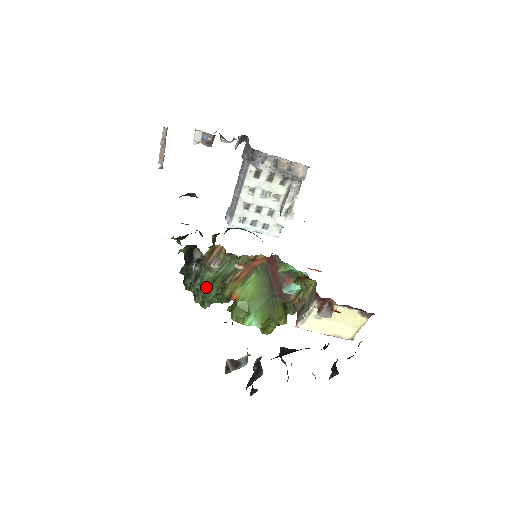
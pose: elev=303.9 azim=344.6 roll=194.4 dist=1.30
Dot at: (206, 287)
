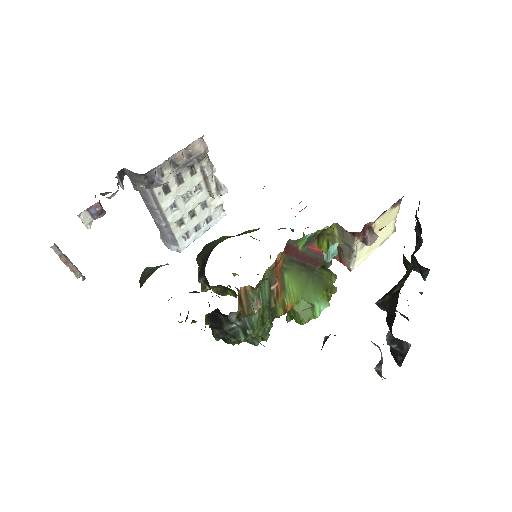
Dot at: (260, 329)
